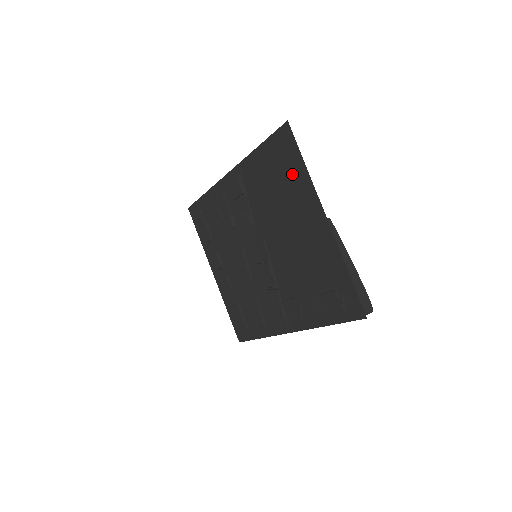
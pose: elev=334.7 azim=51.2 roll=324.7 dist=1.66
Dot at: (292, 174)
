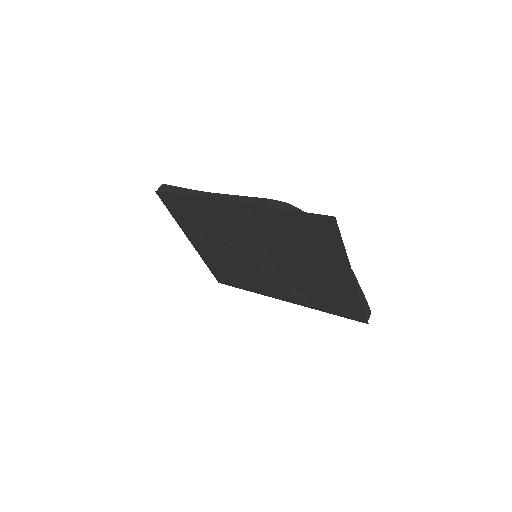
Dot at: (325, 244)
